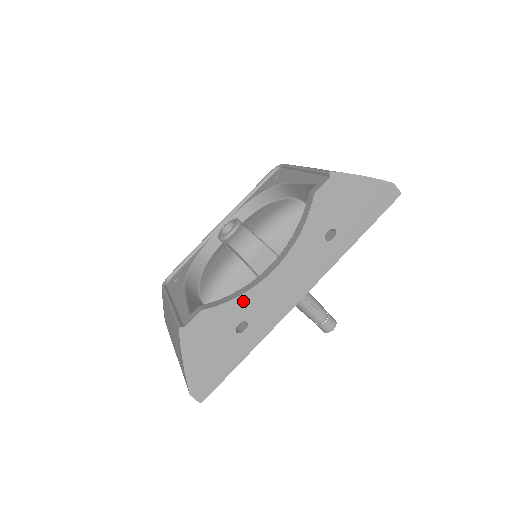
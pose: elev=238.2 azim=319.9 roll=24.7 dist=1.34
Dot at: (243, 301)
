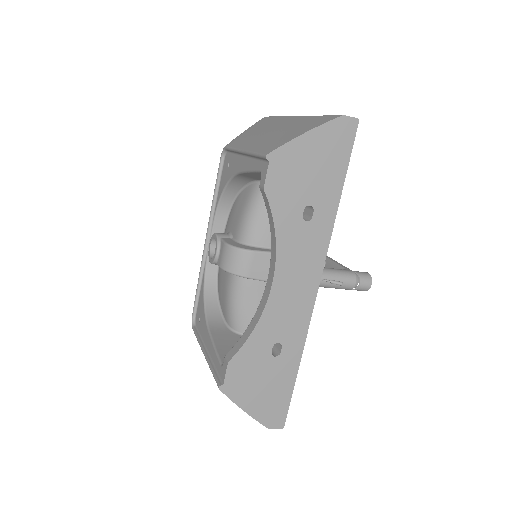
Dot at: (262, 329)
